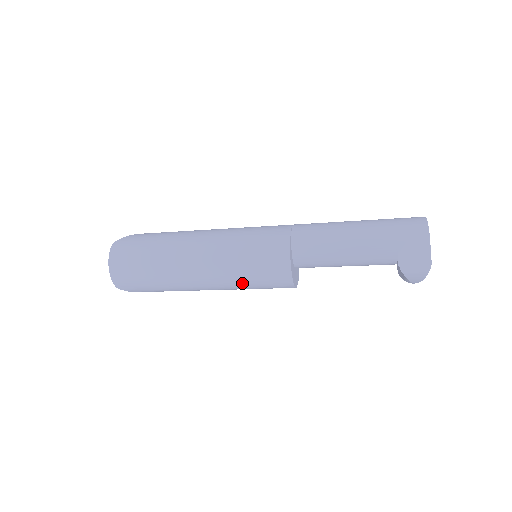
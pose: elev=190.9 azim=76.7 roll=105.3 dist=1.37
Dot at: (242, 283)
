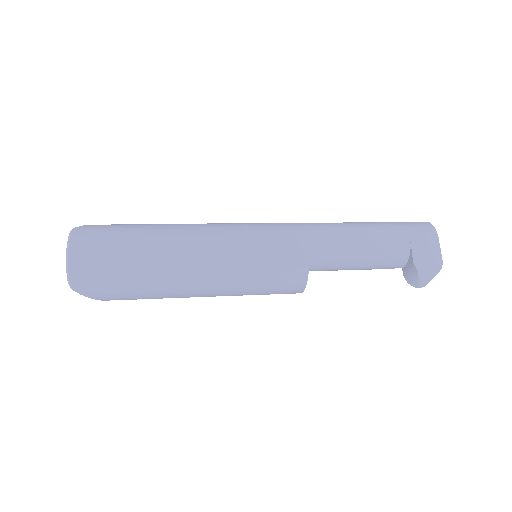
Dot at: (248, 281)
